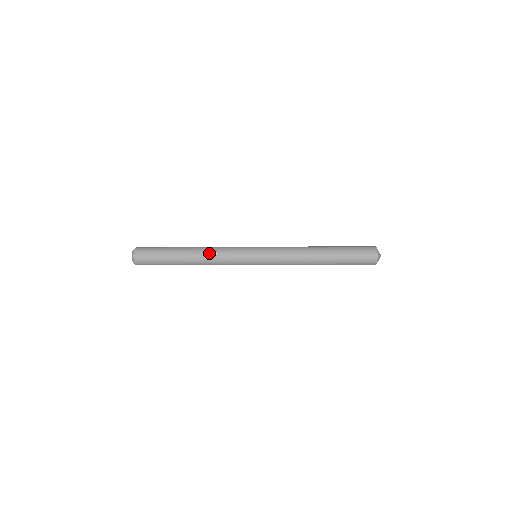
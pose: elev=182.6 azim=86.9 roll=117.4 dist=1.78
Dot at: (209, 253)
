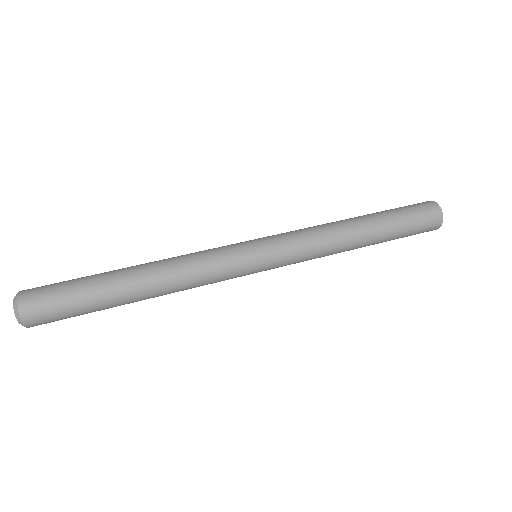
Dot at: occluded
